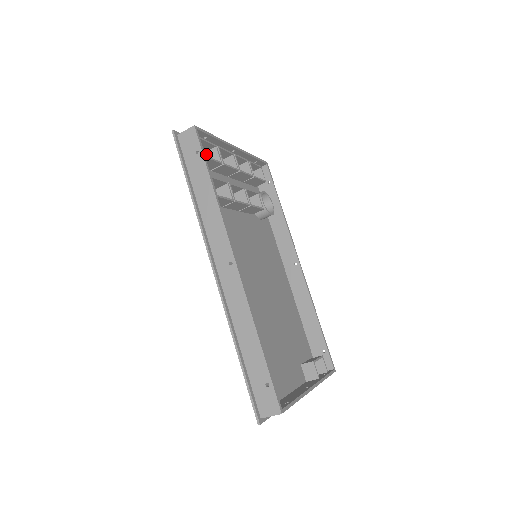
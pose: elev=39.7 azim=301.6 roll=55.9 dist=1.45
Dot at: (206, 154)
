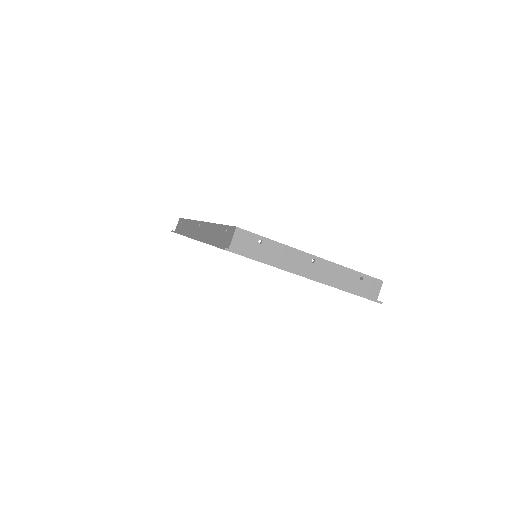
Dot at: occluded
